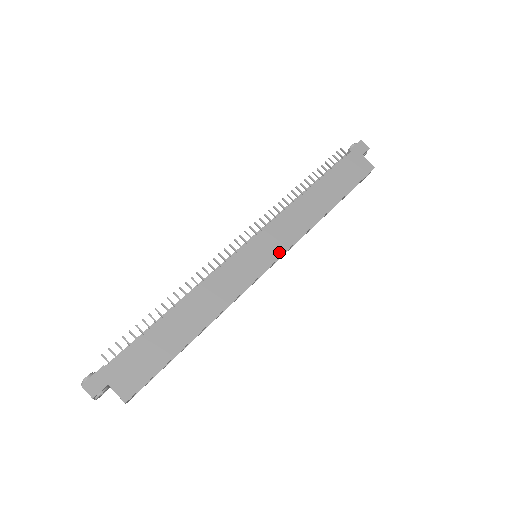
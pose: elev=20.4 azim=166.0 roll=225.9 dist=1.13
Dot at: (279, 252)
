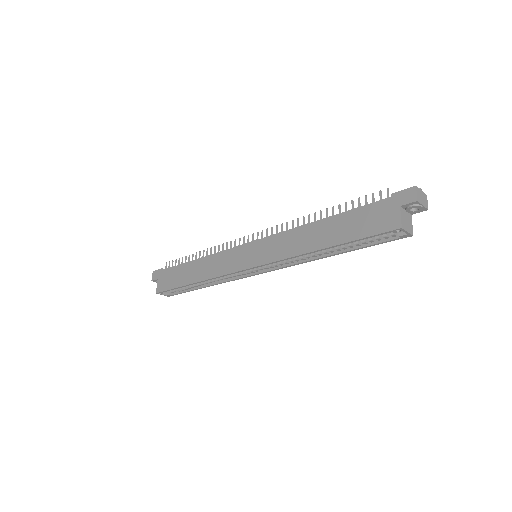
Dot at: (260, 262)
